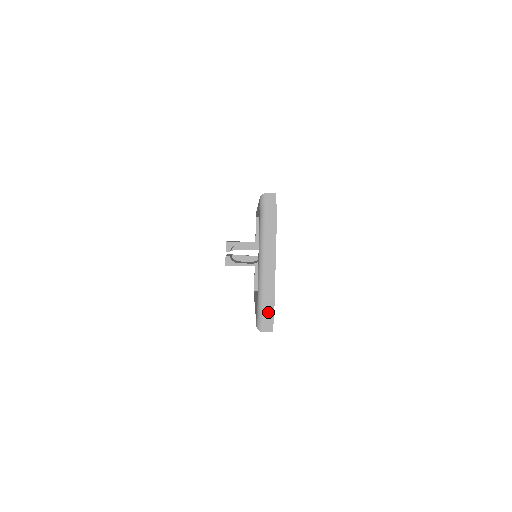
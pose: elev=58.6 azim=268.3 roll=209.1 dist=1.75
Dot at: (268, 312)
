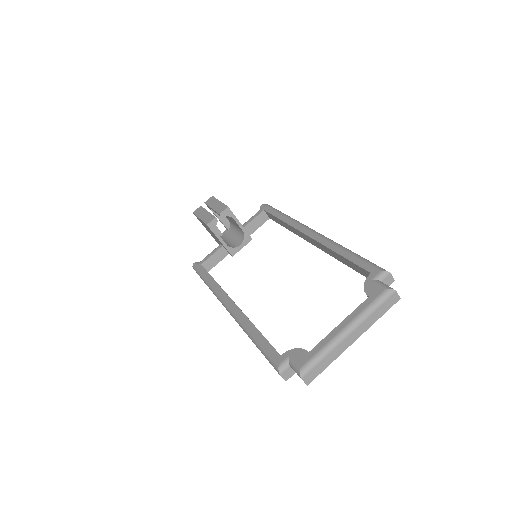
Dot at: (314, 373)
